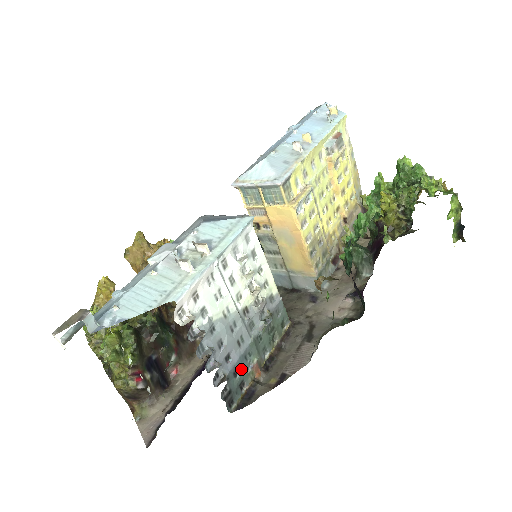
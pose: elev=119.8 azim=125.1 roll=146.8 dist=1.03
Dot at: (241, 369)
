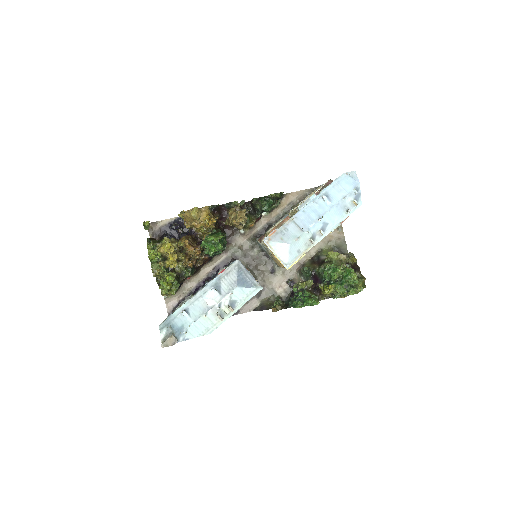
Dot at: occluded
